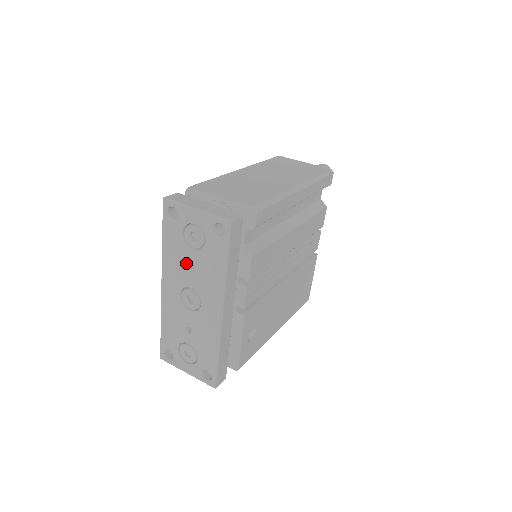
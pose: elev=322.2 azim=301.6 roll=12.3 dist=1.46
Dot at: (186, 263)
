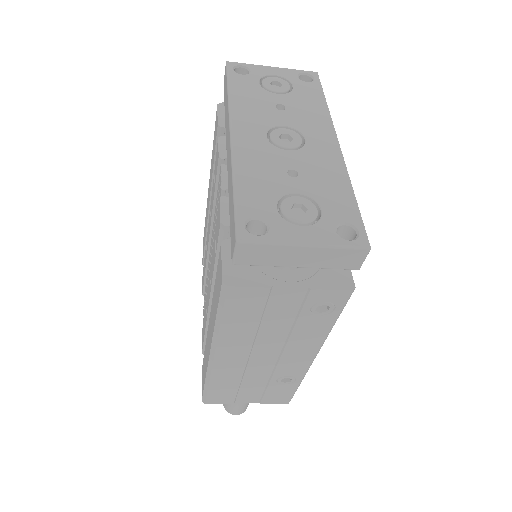
Dot at: (270, 105)
